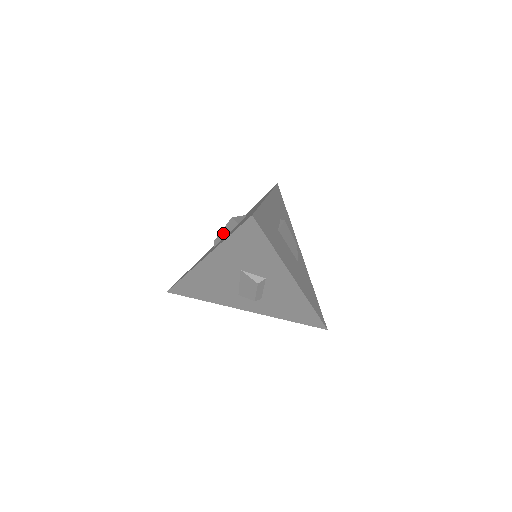
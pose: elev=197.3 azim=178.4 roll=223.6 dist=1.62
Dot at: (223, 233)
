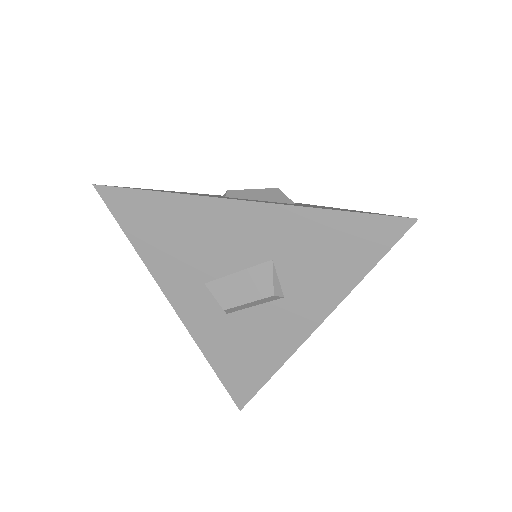
Dot at: (255, 194)
